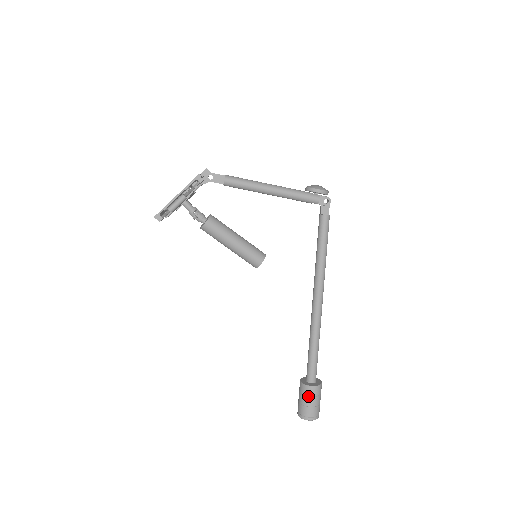
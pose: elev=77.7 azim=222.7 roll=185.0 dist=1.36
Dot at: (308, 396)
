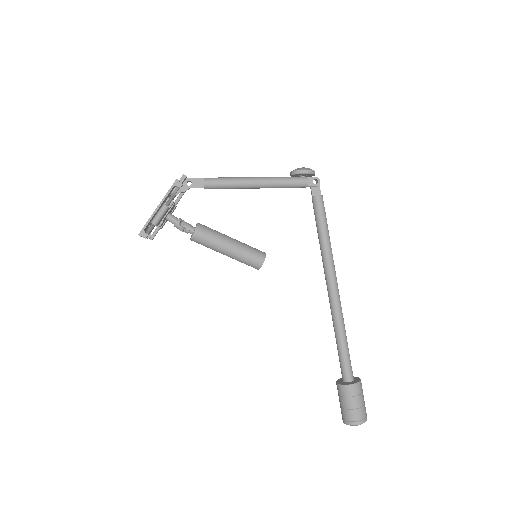
Dot at: (350, 397)
